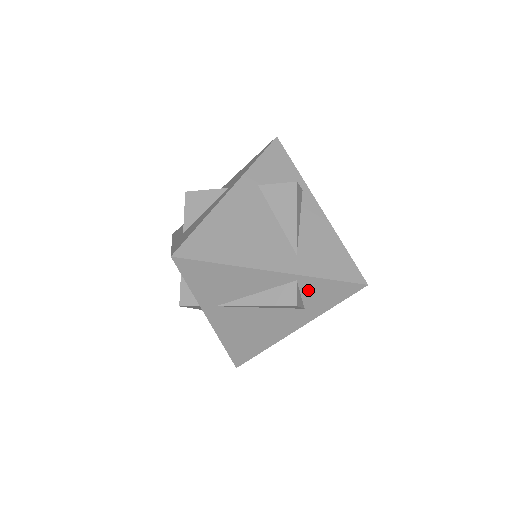
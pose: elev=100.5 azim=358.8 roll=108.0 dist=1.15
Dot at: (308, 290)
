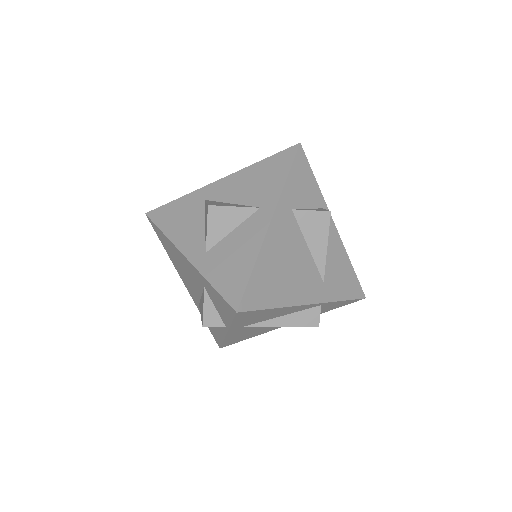
Dot at: (323, 307)
